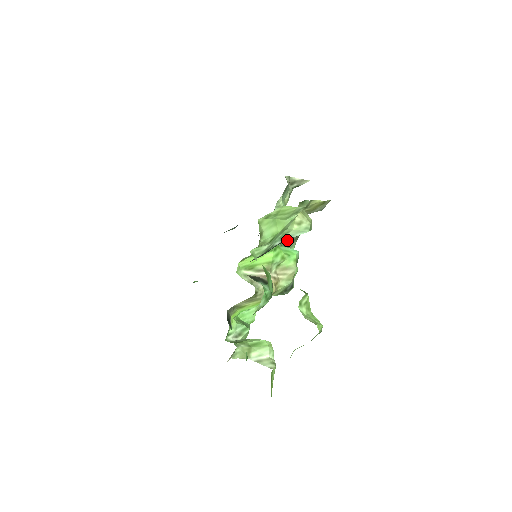
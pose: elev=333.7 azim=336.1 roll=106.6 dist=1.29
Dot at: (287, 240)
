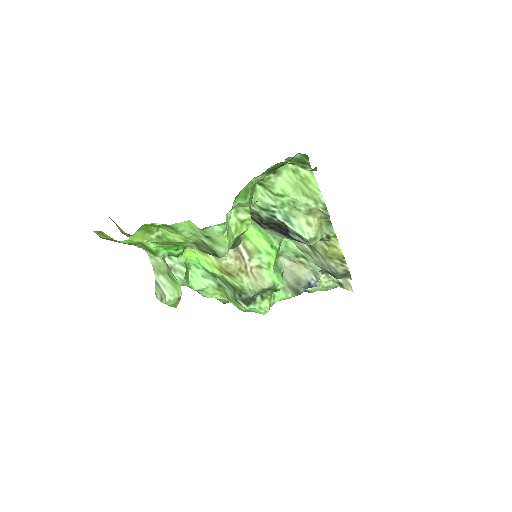
Dot at: (287, 235)
